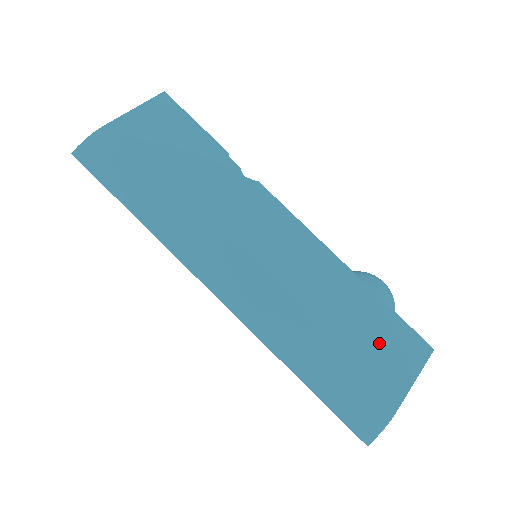
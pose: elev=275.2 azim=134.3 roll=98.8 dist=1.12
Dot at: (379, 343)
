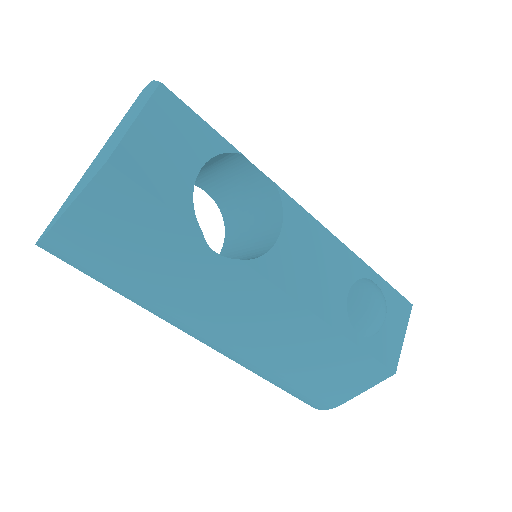
Dot at: (342, 373)
